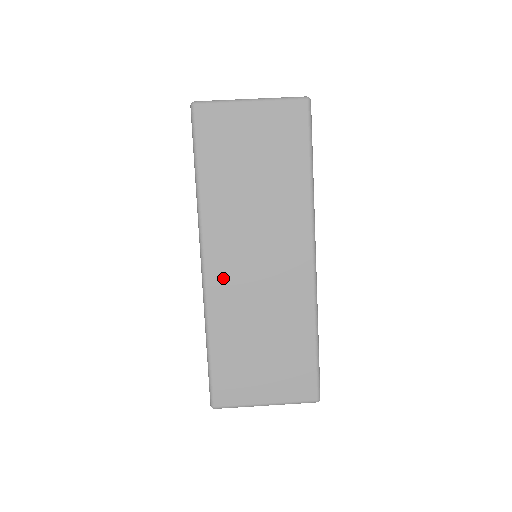
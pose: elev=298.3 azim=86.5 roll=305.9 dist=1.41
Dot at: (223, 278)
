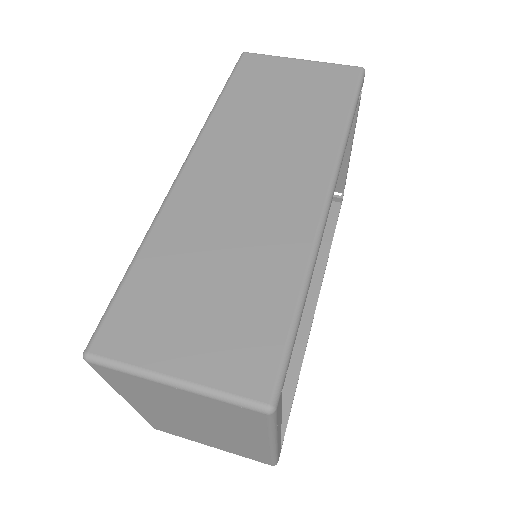
Dot at: (199, 187)
